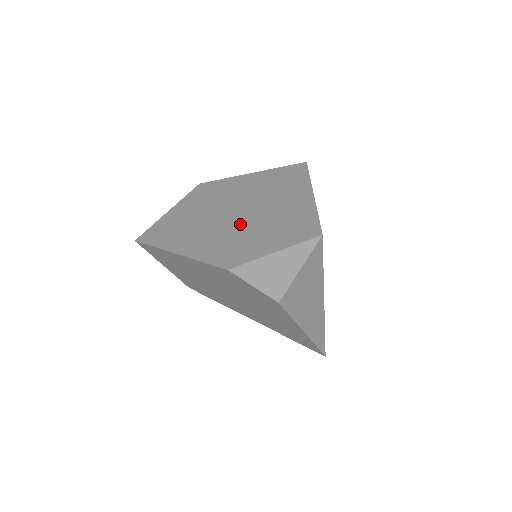
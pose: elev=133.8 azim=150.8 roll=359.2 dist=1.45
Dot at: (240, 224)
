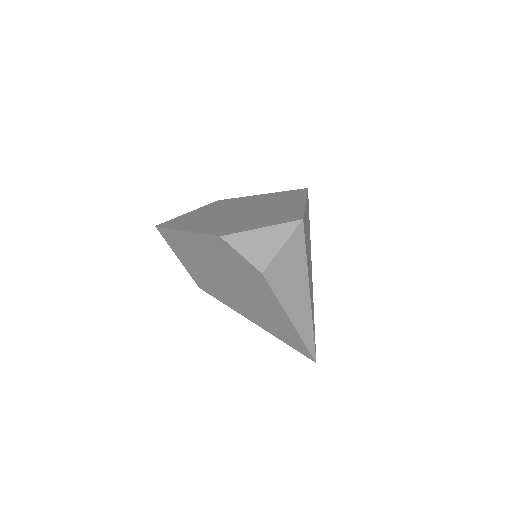
Dot at: (240, 216)
